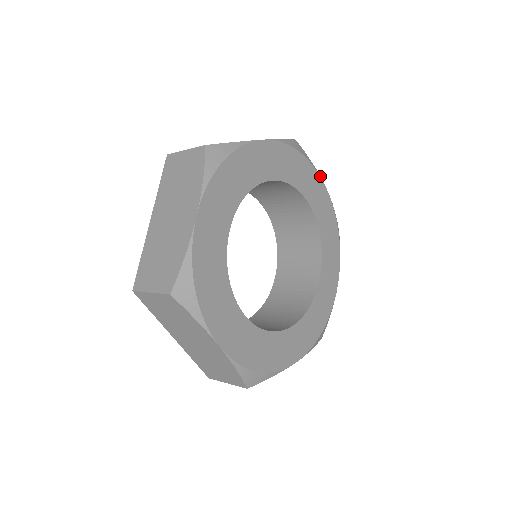
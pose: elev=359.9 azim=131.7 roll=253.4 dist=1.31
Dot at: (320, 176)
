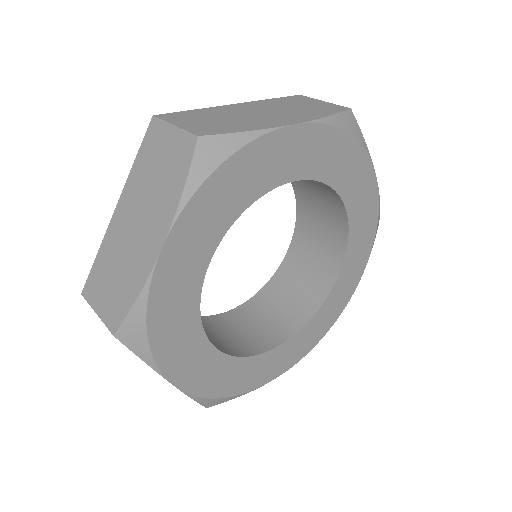
Dot at: (276, 128)
